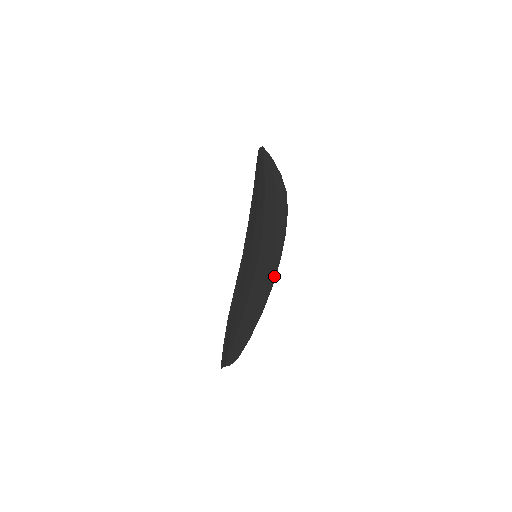
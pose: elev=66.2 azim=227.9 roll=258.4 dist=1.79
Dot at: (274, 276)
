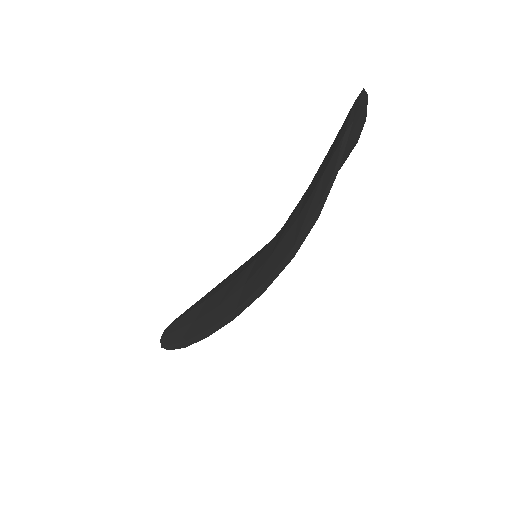
Dot at: occluded
